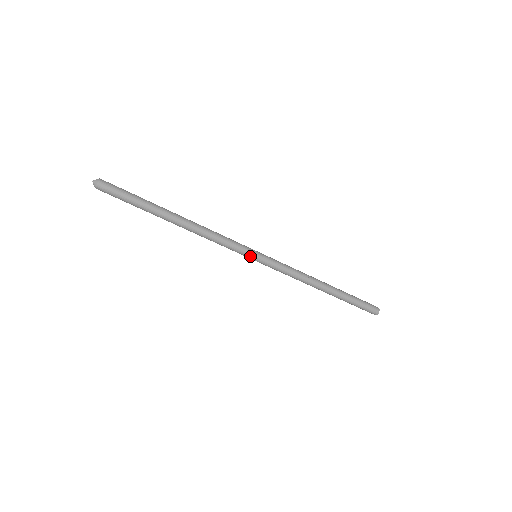
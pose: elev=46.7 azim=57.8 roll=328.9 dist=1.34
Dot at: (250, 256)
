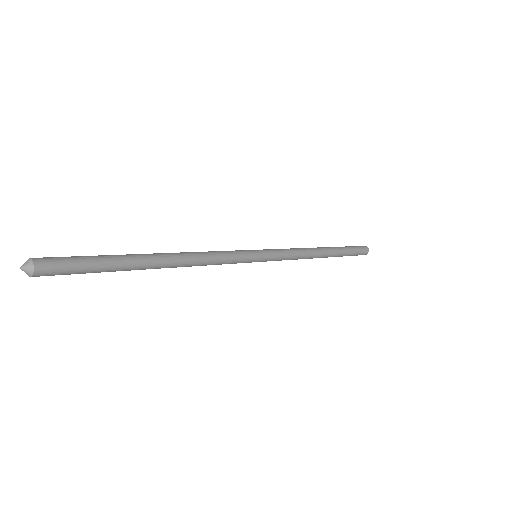
Dot at: (253, 260)
